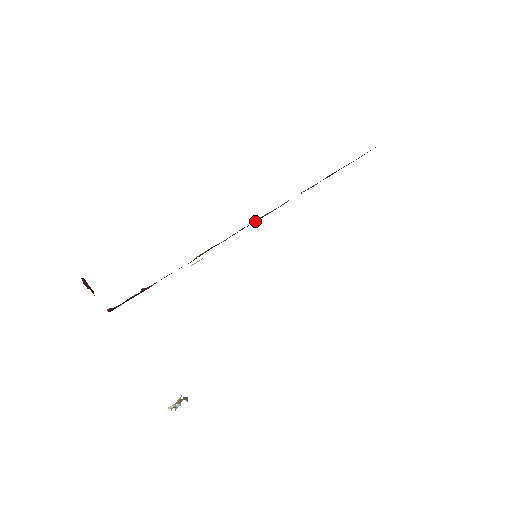
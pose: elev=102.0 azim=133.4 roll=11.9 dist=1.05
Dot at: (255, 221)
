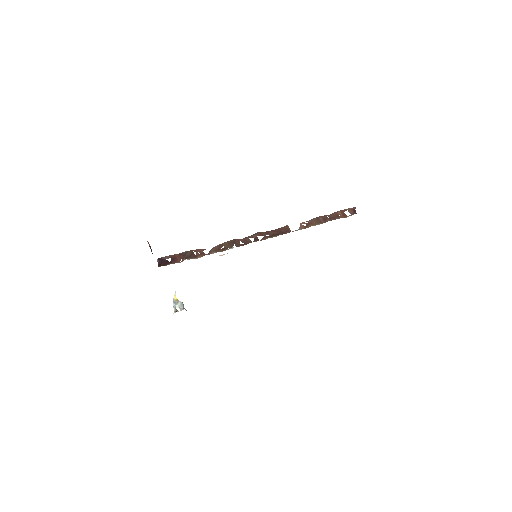
Dot at: (265, 232)
